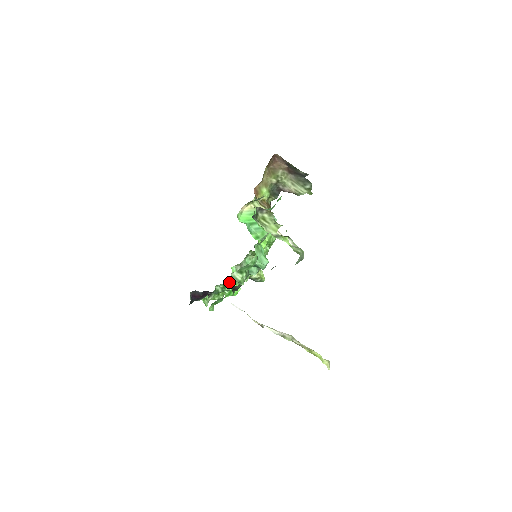
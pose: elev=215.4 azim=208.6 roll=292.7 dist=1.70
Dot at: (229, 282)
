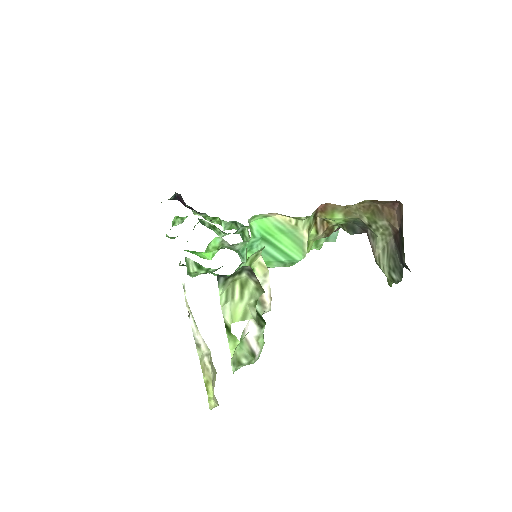
Dot at: occluded
